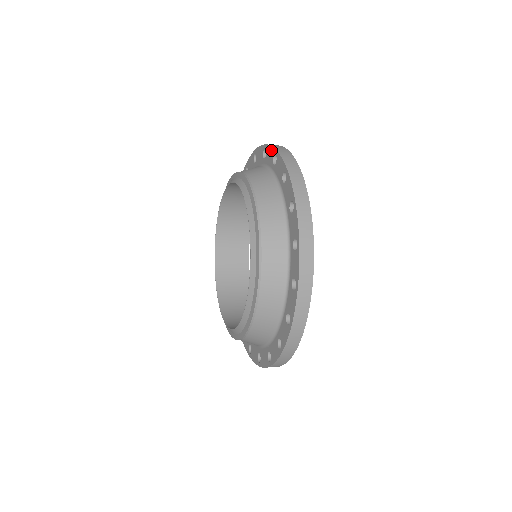
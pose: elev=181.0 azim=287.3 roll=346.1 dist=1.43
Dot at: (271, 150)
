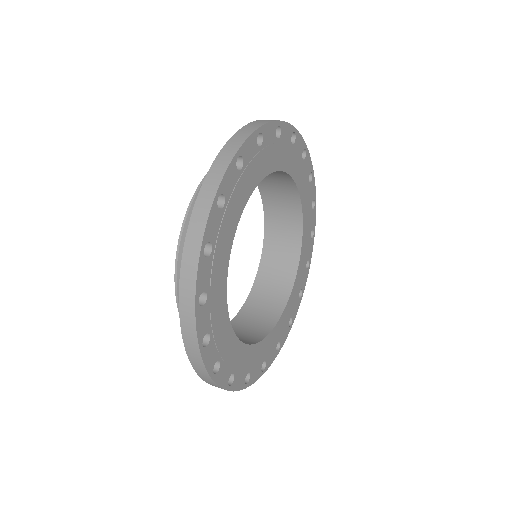
Dot at: occluded
